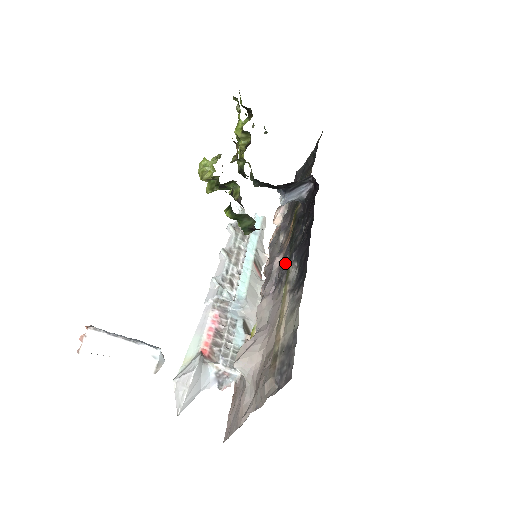
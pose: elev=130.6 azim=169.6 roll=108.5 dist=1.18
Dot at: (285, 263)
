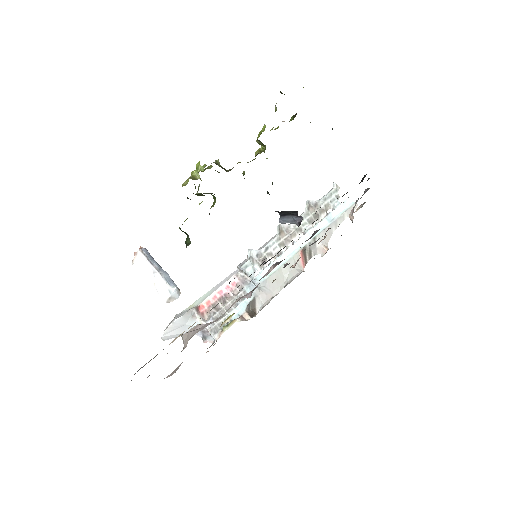
Dot at: occluded
